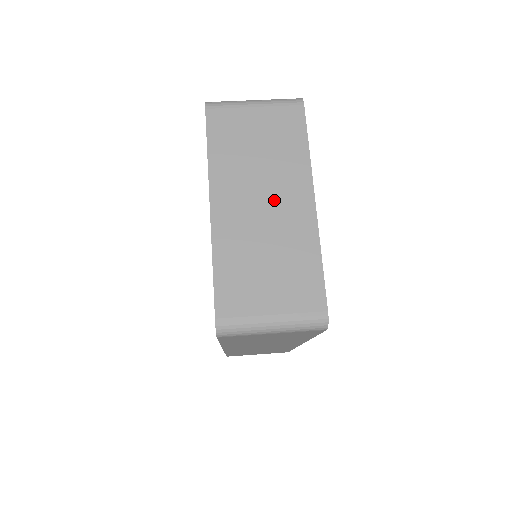
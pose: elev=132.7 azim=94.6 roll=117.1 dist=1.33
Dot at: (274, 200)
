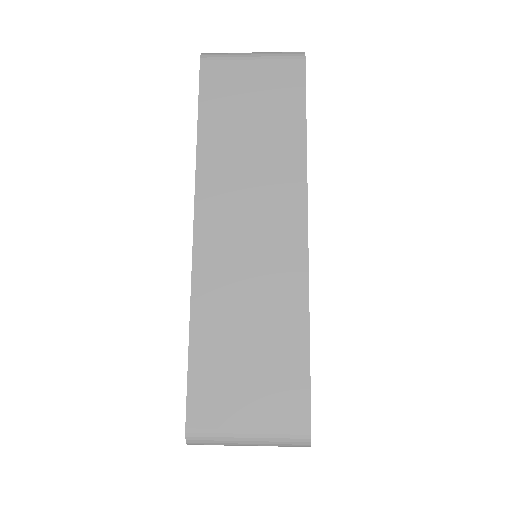
Dot at: occluded
